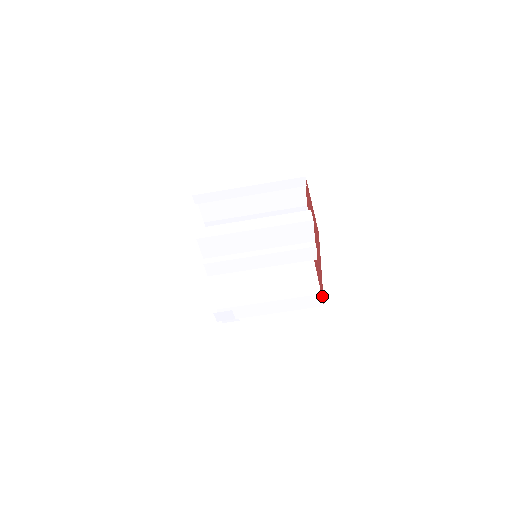
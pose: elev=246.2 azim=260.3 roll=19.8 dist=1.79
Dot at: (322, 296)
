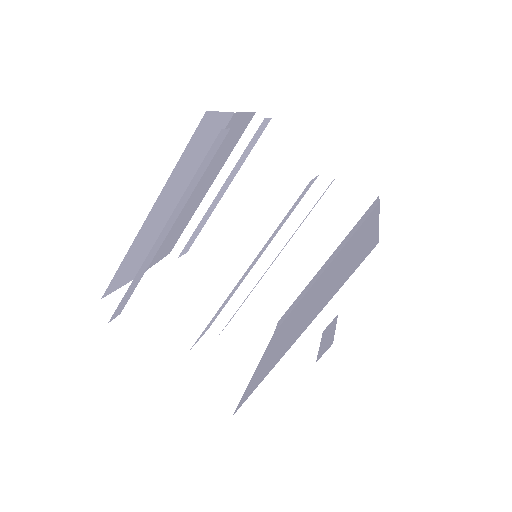
Dot at: occluded
